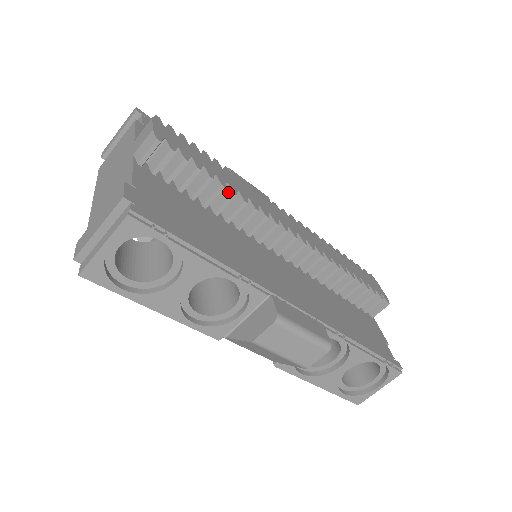
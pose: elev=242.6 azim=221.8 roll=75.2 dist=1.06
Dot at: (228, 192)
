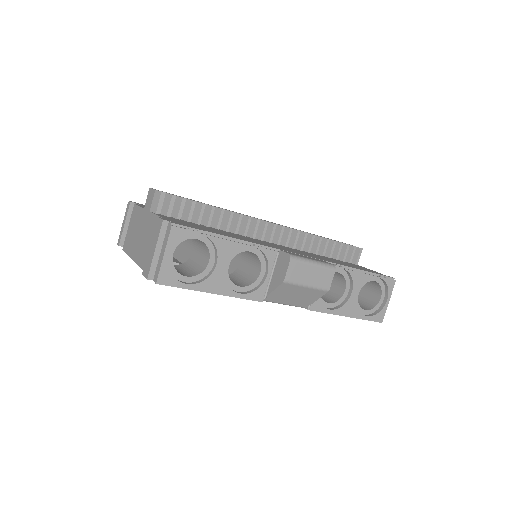
Dot at: (218, 211)
